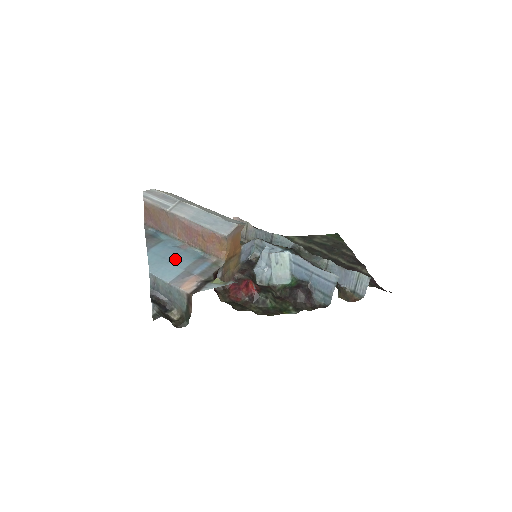
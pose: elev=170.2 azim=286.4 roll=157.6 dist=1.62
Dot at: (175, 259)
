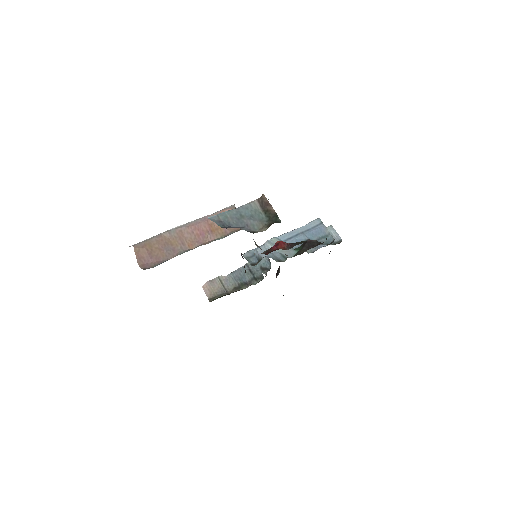
Dot at: occluded
